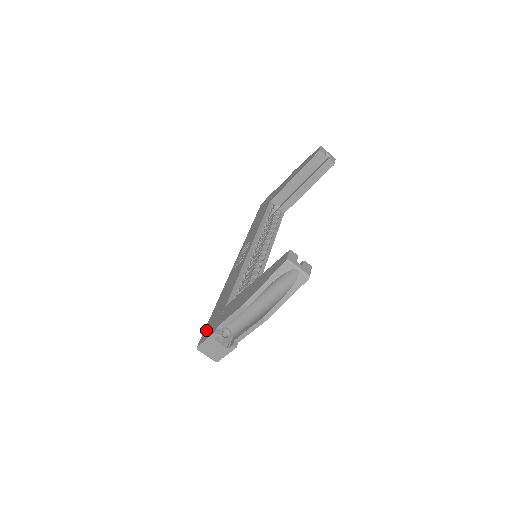
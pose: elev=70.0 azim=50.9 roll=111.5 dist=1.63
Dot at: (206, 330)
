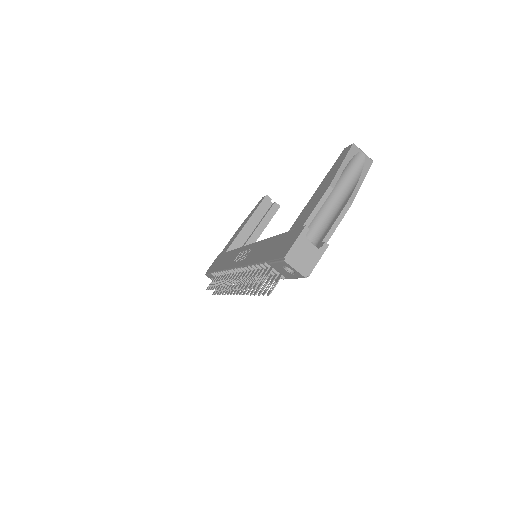
Dot at: (279, 252)
